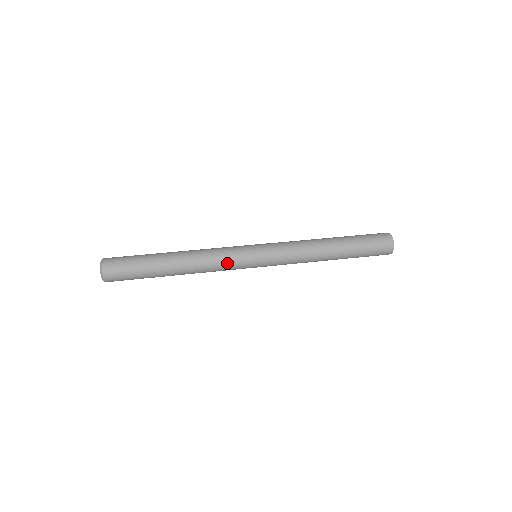
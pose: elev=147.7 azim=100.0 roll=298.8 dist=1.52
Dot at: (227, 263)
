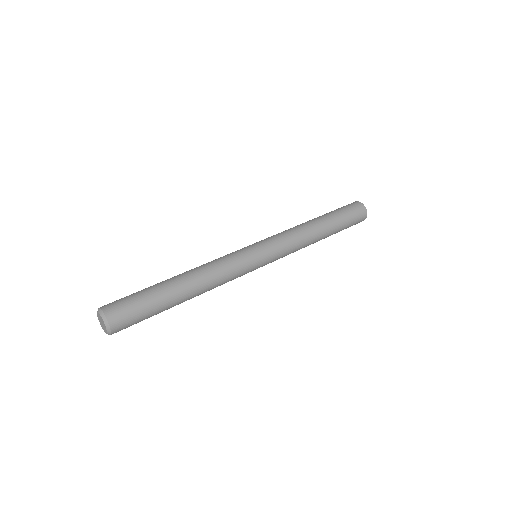
Dot at: (235, 267)
